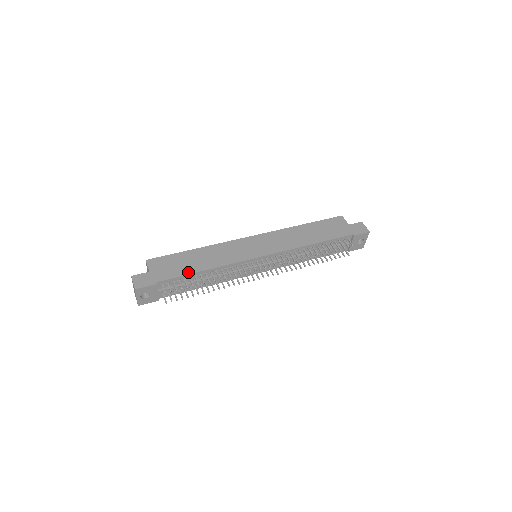
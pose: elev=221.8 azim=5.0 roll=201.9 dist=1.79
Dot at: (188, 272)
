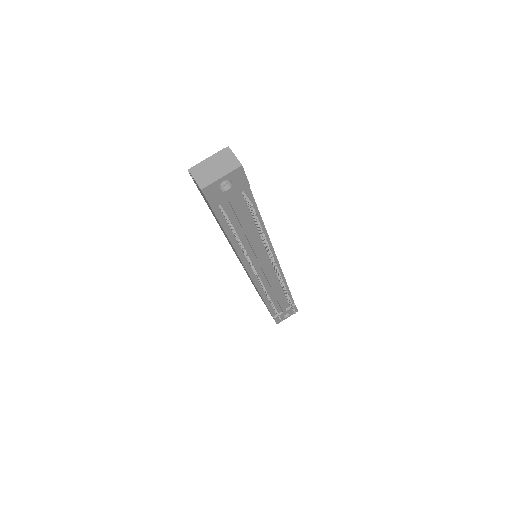
Dot at: (257, 208)
